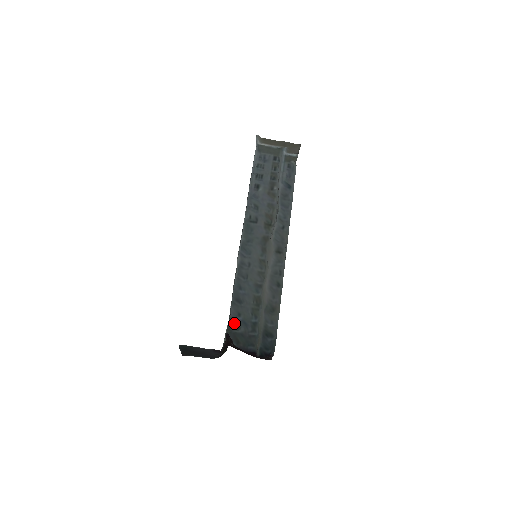
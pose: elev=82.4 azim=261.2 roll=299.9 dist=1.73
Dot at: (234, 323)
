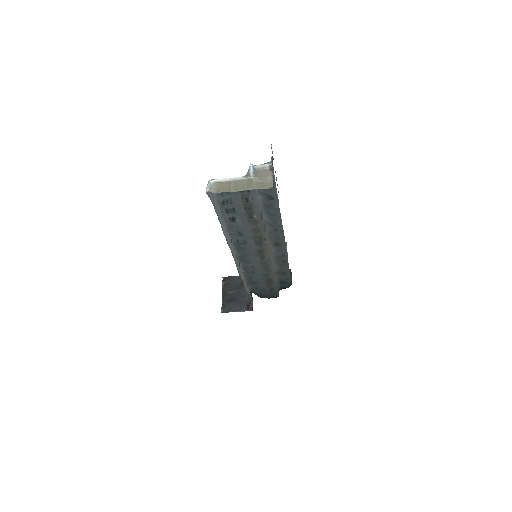
Dot at: (255, 291)
